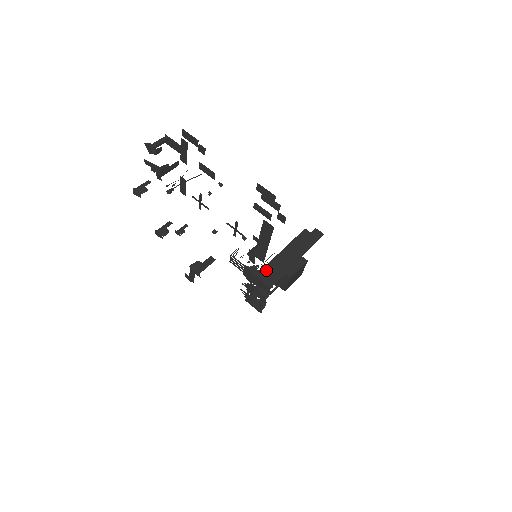
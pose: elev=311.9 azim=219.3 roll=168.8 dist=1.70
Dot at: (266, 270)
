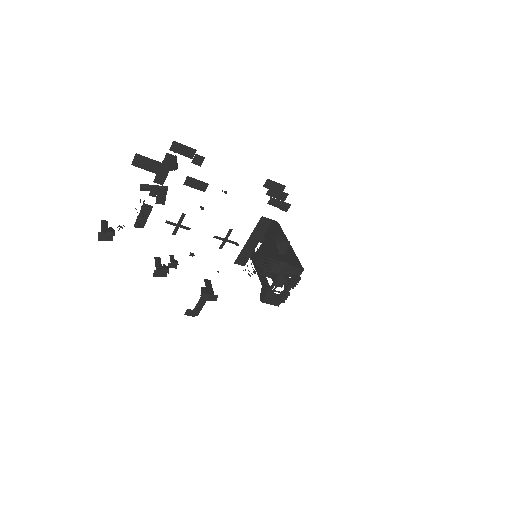
Dot at: occluded
